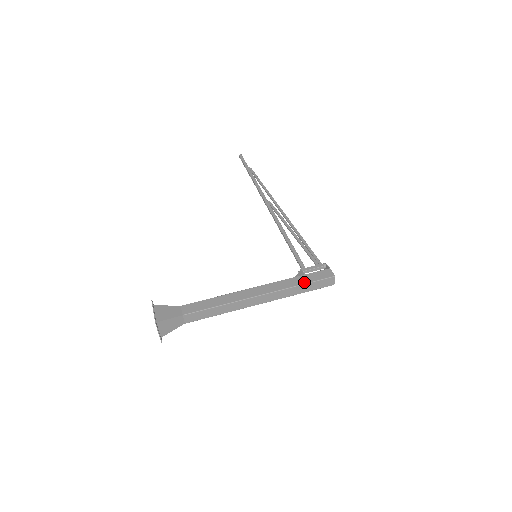
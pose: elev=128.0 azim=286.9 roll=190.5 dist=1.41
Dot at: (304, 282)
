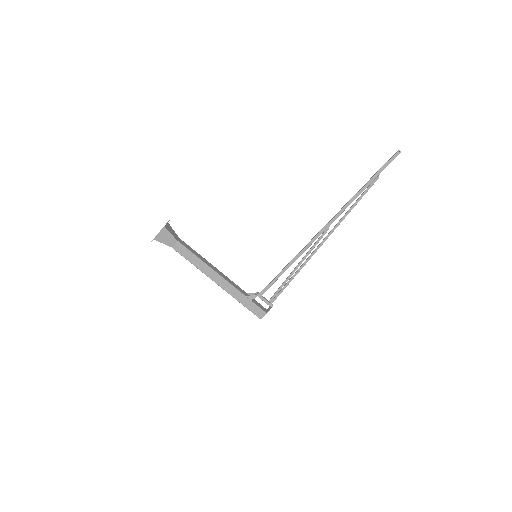
Dot at: (244, 304)
